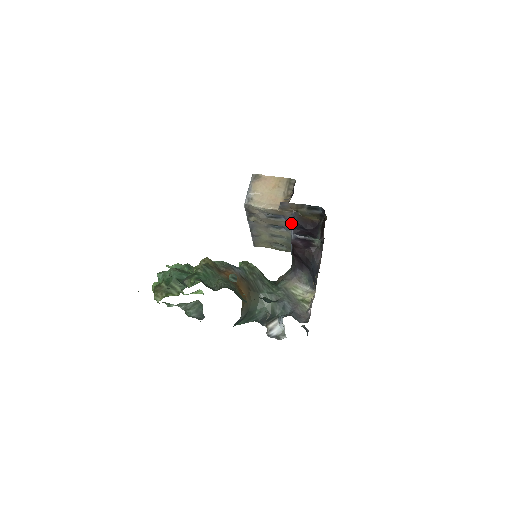
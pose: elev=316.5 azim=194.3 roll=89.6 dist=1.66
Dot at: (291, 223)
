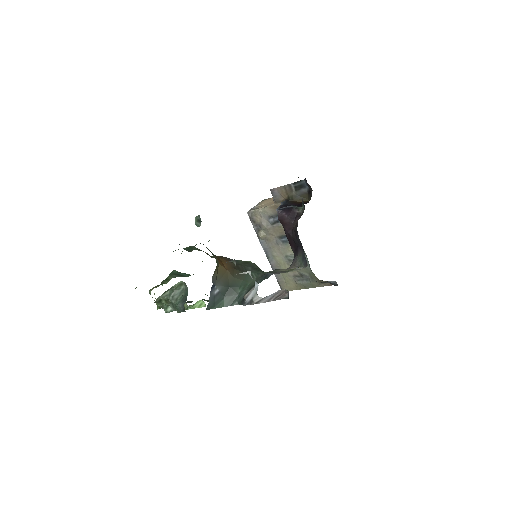
Dot at: occluded
